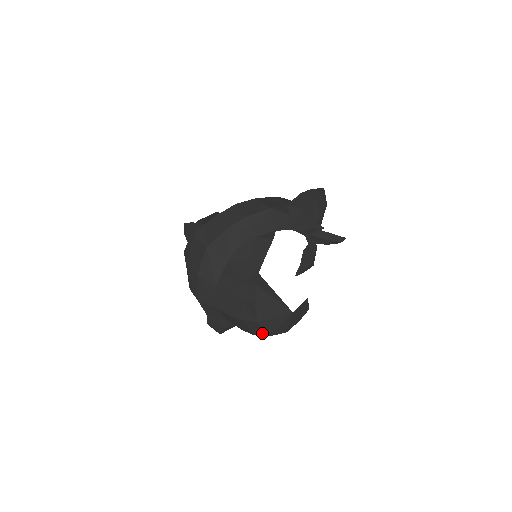
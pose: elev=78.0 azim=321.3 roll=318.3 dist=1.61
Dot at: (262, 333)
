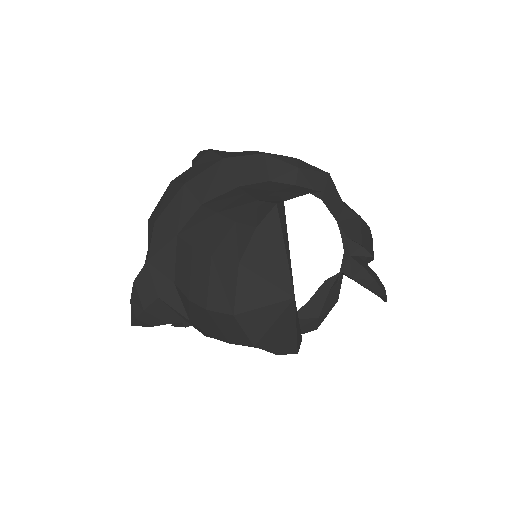
Dot at: (226, 303)
